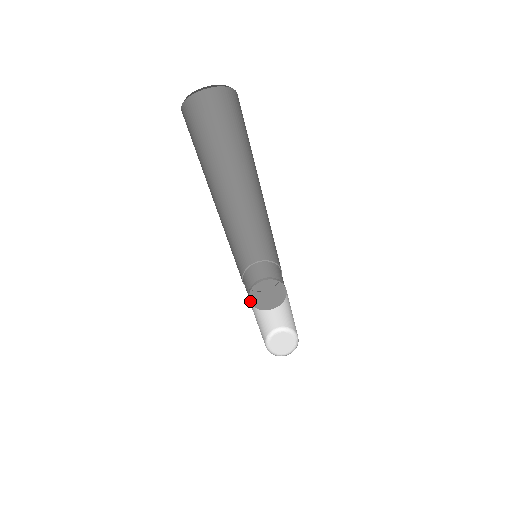
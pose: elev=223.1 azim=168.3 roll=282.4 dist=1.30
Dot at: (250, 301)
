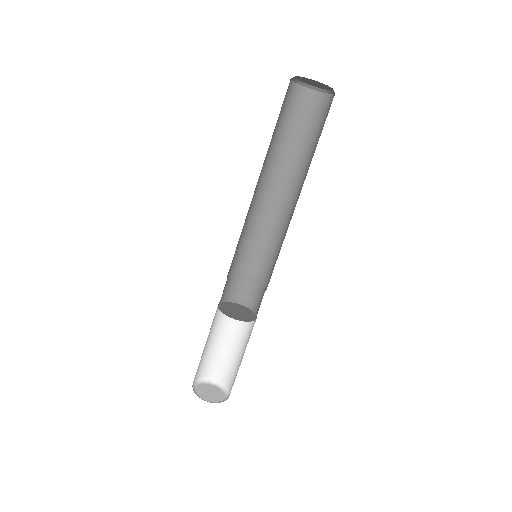
Dot at: (220, 310)
